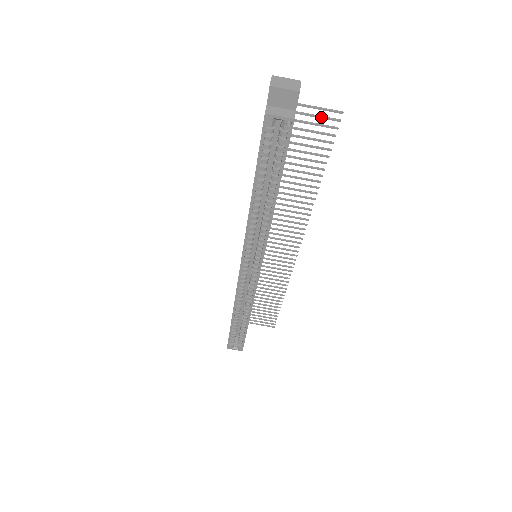
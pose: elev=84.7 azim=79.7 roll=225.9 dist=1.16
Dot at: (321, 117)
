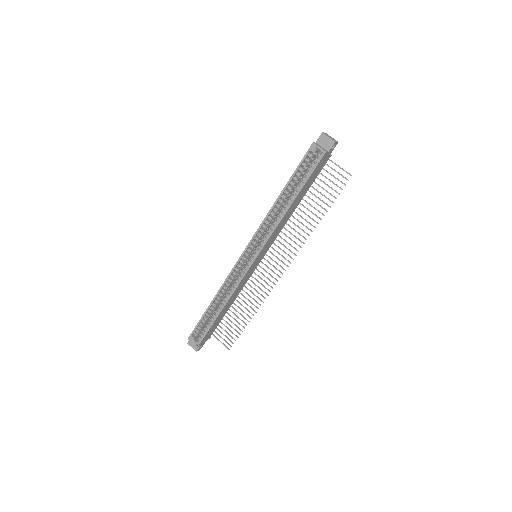
Dot at: (340, 174)
